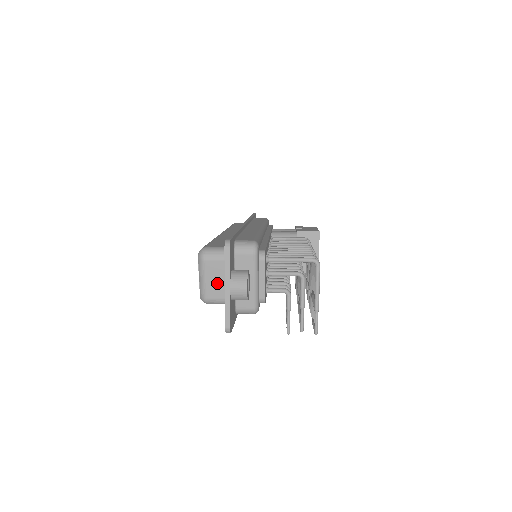
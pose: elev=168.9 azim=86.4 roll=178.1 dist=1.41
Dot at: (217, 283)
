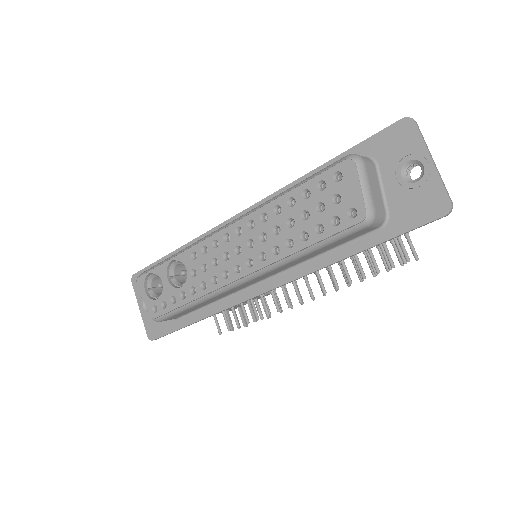
Dot at: (376, 192)
